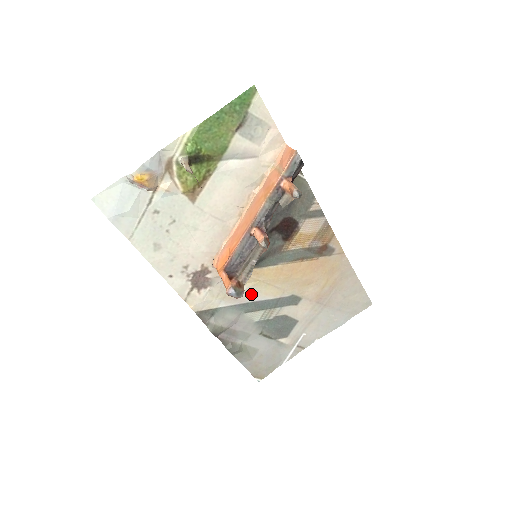
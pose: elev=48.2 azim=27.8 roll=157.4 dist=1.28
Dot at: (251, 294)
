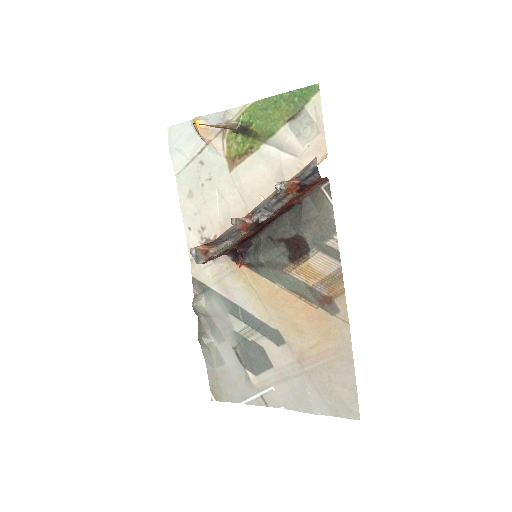
Dot at: (242, 297)
